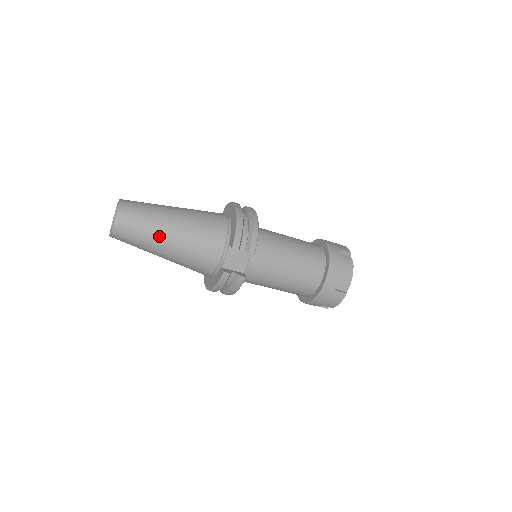
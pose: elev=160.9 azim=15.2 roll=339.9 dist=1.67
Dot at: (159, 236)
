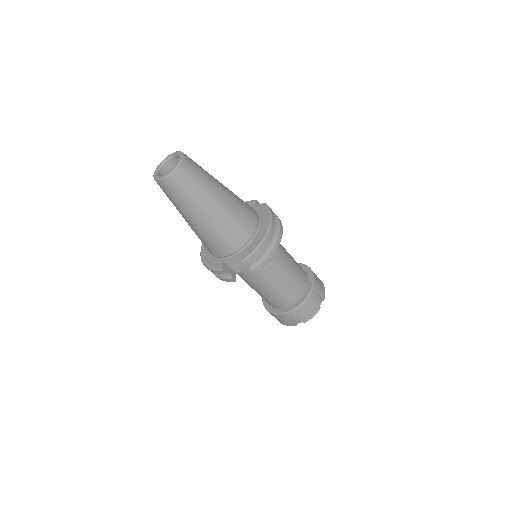
Dot at: (193, 211)
